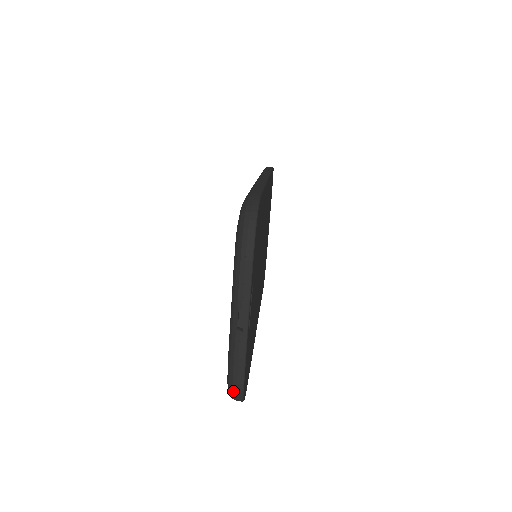
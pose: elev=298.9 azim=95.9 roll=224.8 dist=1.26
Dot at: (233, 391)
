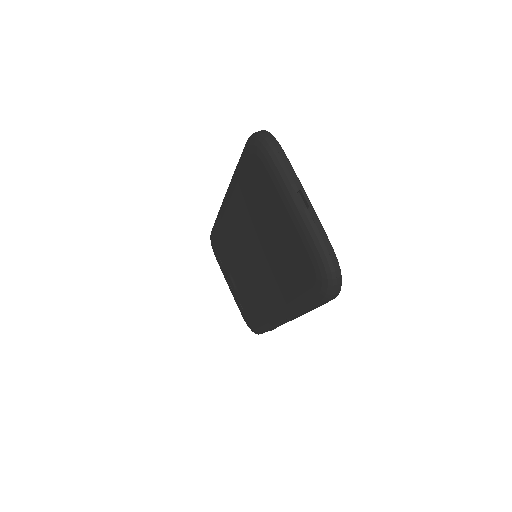
Dot at: (331, 268)
